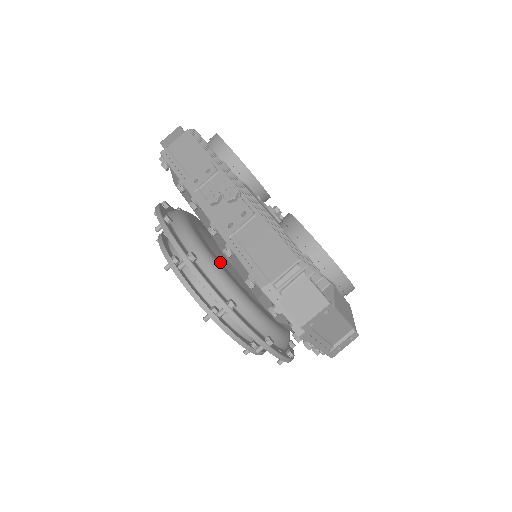
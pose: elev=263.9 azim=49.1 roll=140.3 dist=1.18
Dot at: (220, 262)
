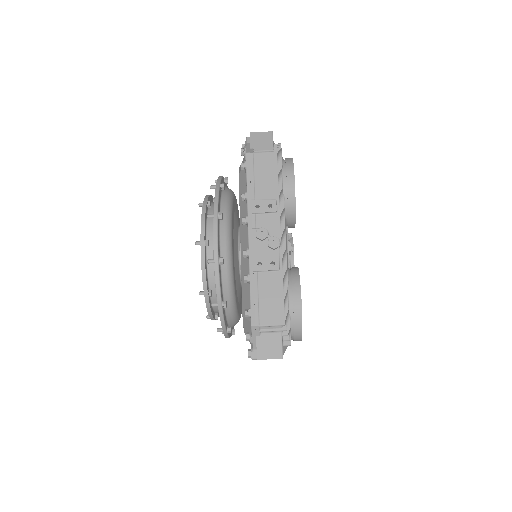
Dot at: (234, 265)
